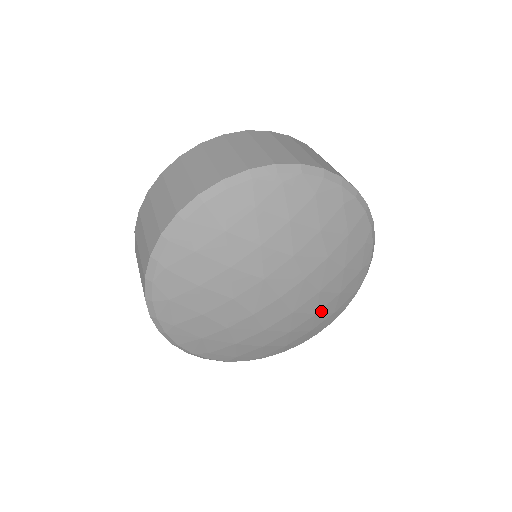
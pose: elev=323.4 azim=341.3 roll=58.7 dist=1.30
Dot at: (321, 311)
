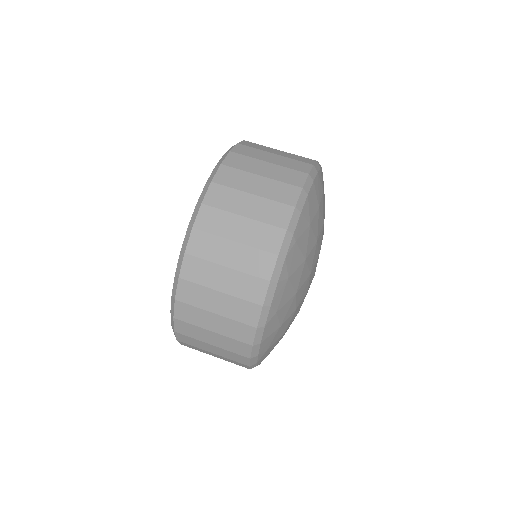
Dot at: occluded
